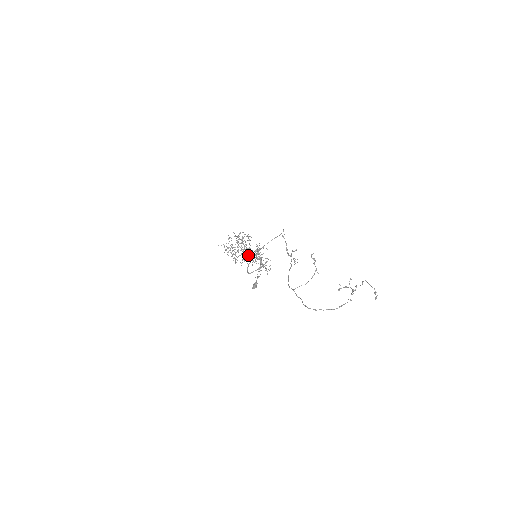
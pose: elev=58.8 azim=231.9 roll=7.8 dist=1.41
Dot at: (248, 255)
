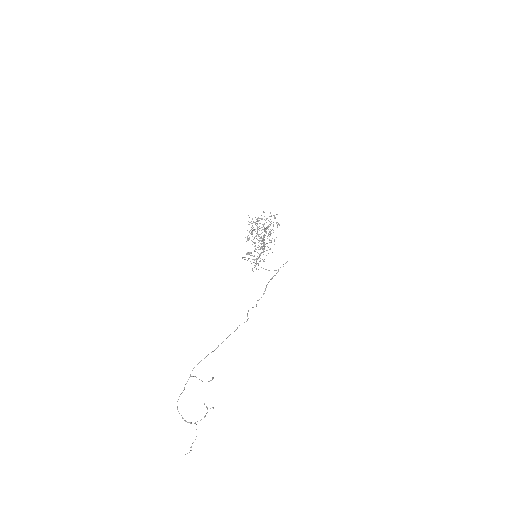
Dot at: (261, 238)
